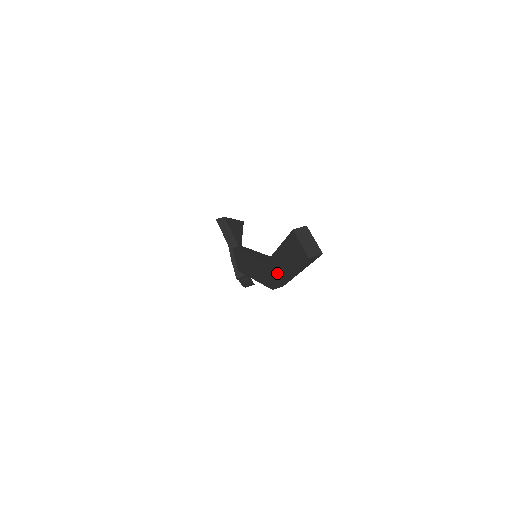
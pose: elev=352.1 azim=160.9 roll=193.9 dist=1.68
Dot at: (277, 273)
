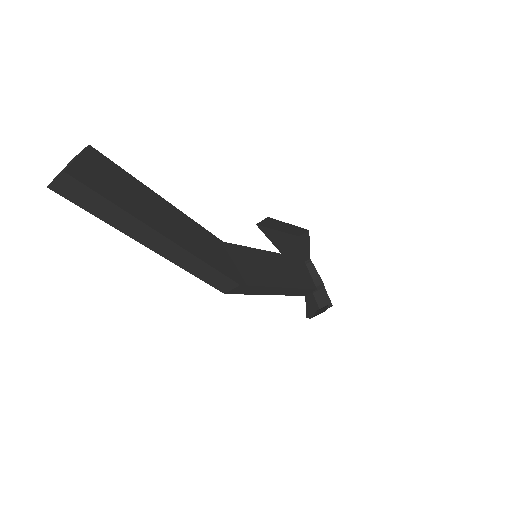
Dot at: occluded
